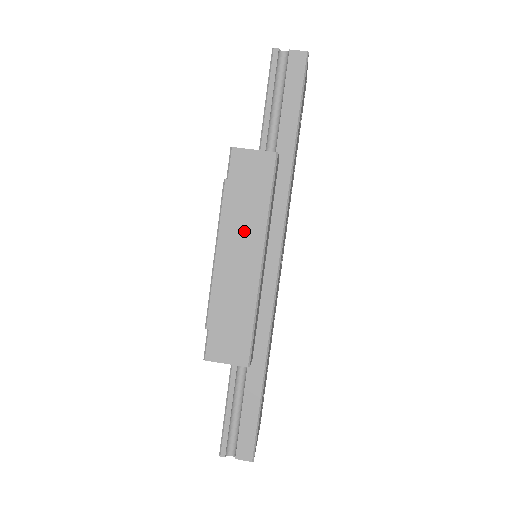
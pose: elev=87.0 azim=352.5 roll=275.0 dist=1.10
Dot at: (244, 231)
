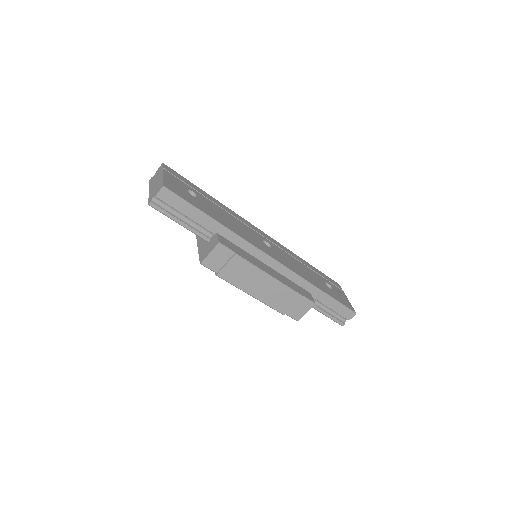
Dot at: (249, 278)
